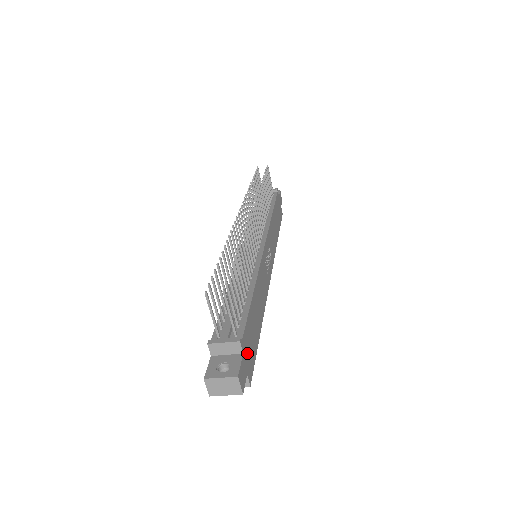
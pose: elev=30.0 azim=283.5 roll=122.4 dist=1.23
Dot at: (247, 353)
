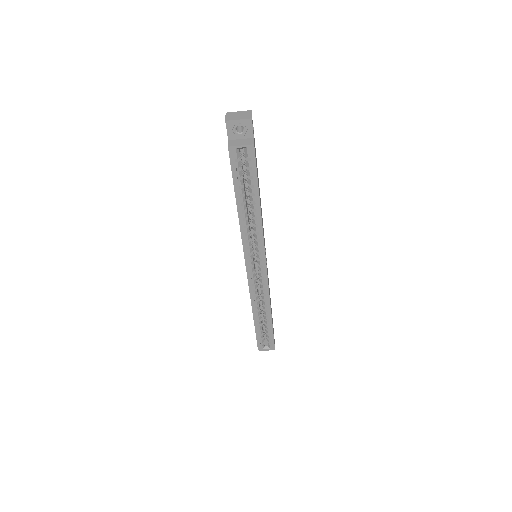
Dot at: occluded
